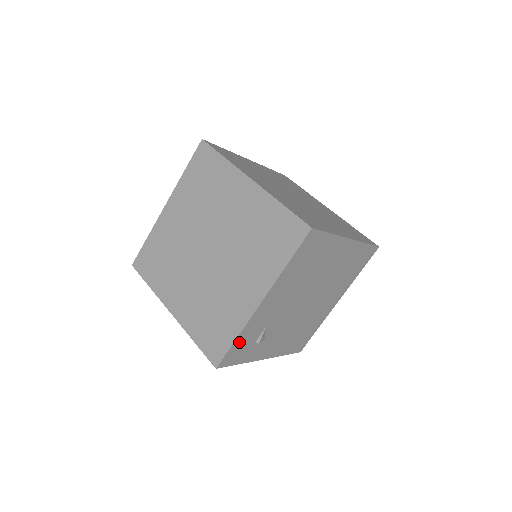
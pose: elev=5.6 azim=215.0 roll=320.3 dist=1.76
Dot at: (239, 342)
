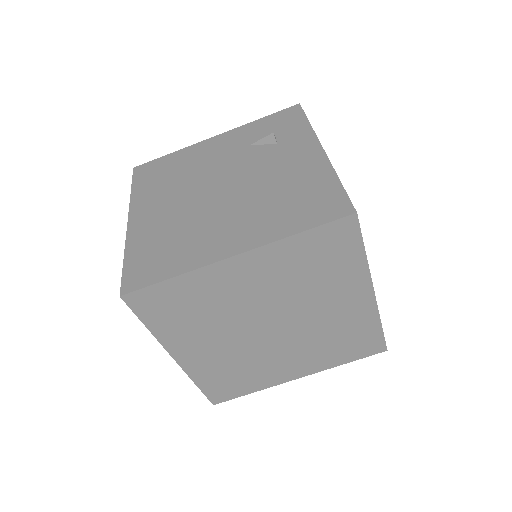
Dot at: occluded
